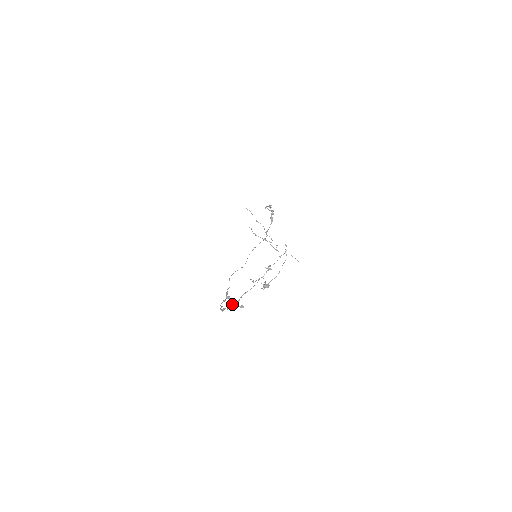
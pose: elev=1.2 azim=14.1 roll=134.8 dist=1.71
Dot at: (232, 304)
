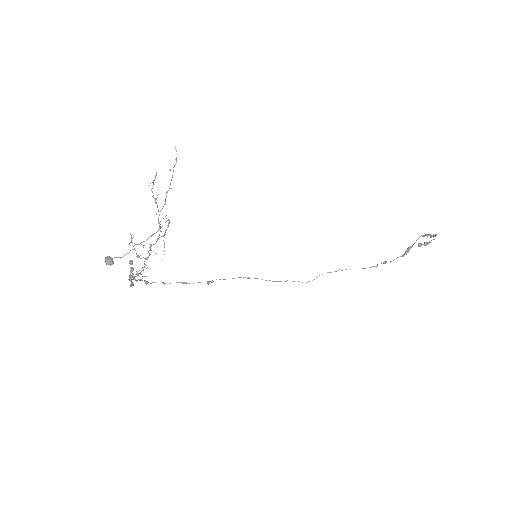
Dot at: occluded
